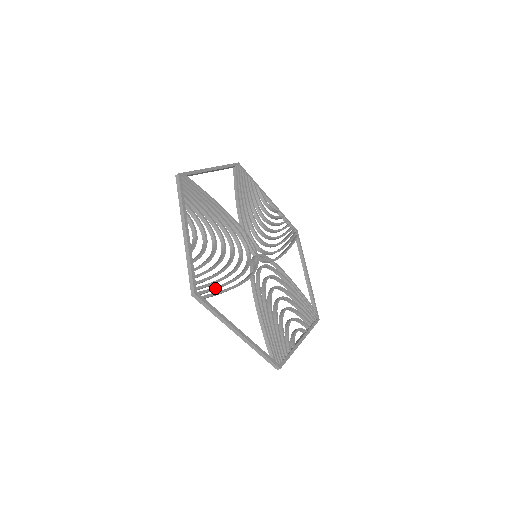
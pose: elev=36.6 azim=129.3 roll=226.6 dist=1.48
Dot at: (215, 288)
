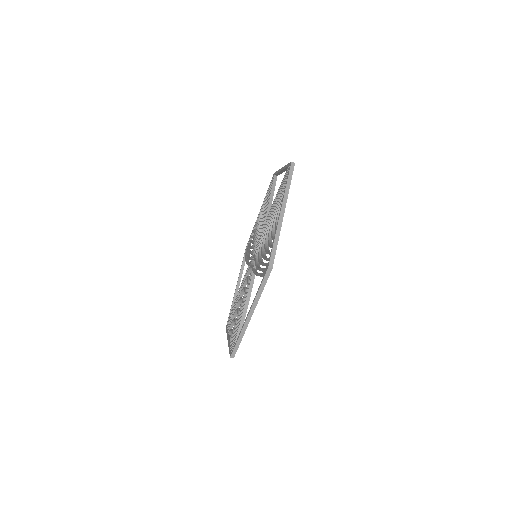
Dot at: occluded
